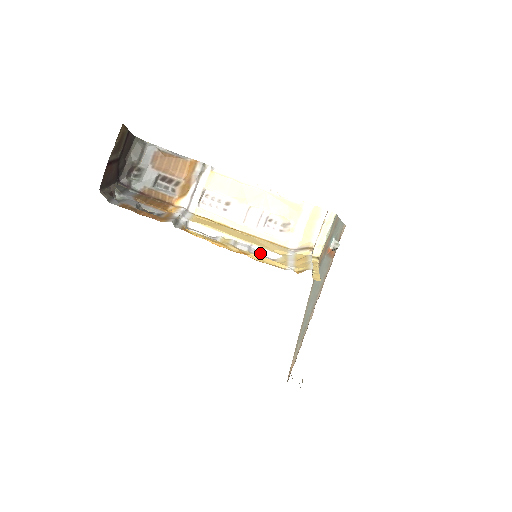
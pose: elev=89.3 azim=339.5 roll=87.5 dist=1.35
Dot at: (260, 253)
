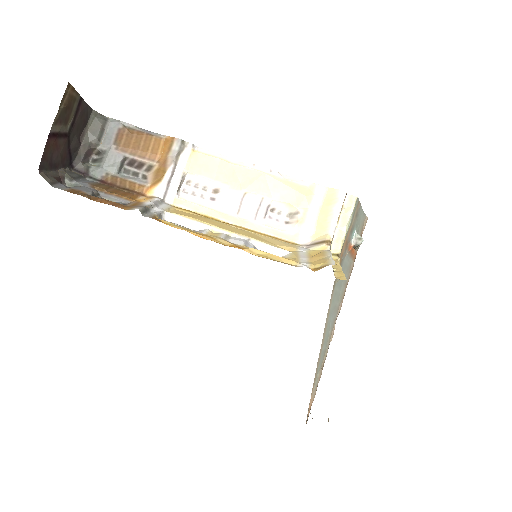
Dot at: (261, 250)
